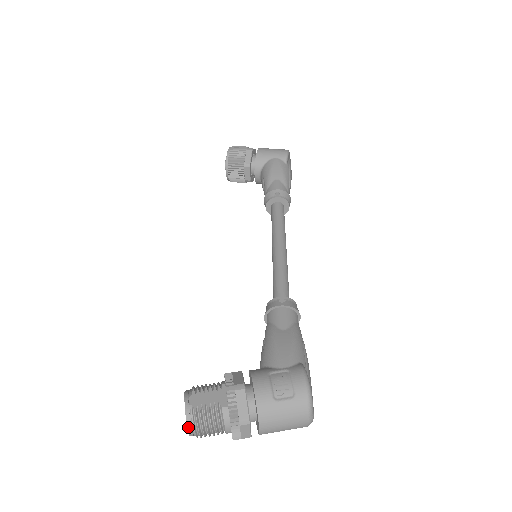
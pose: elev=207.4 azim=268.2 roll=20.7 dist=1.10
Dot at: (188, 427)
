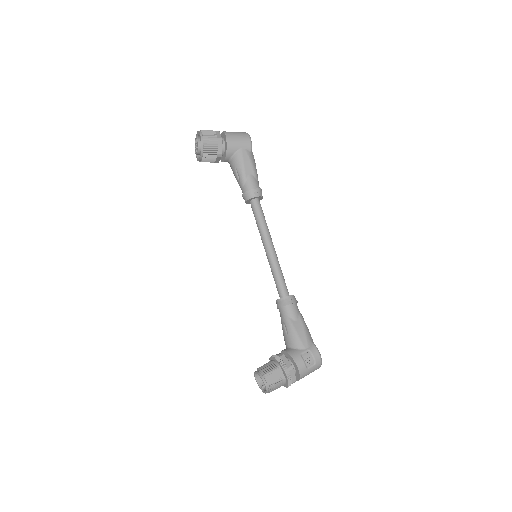
Dot at: (267, 392)
